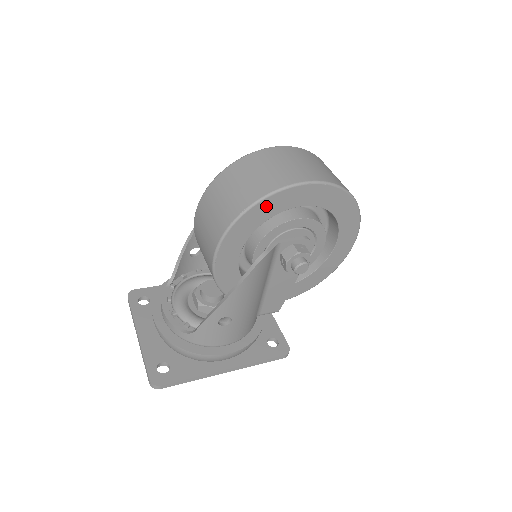
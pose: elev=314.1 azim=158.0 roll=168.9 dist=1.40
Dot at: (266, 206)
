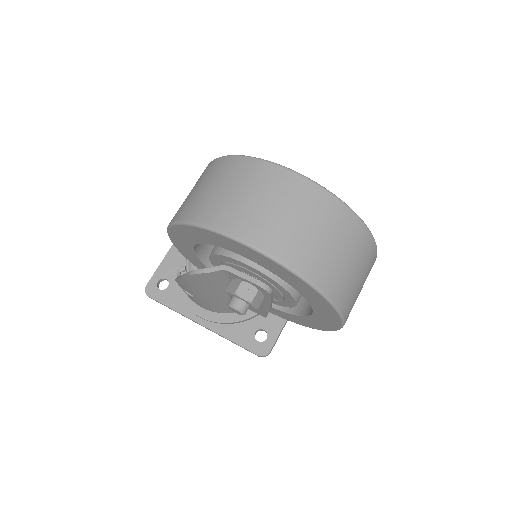
Dot at: (196, 232)
